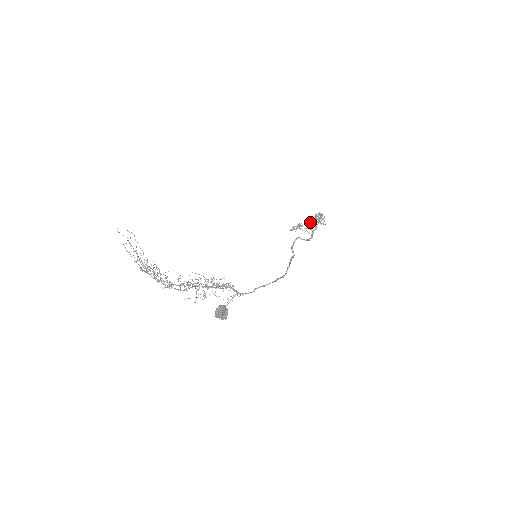
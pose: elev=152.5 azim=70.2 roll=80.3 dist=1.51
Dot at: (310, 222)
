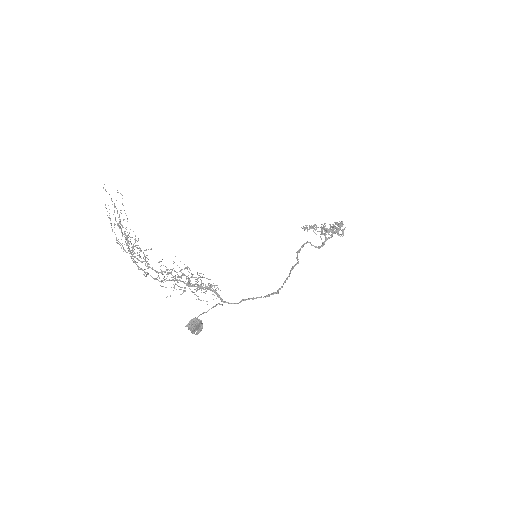
Dot at: occluded
